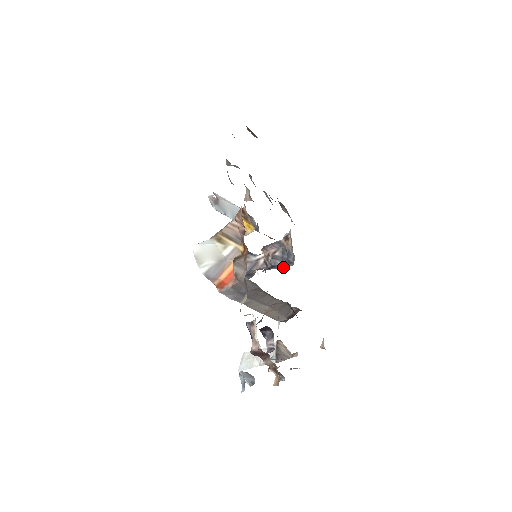
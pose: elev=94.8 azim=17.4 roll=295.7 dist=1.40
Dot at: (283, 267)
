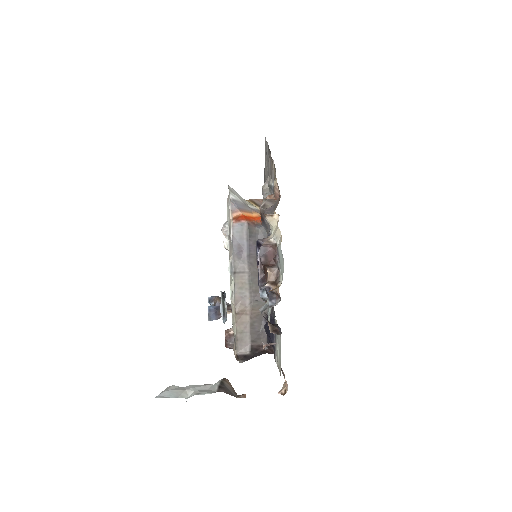
Dot at: occluded
